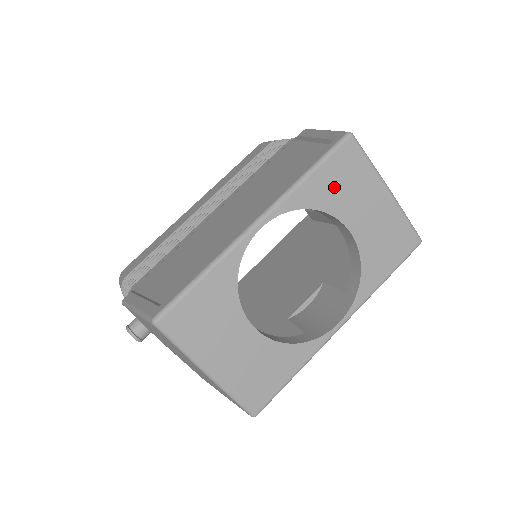
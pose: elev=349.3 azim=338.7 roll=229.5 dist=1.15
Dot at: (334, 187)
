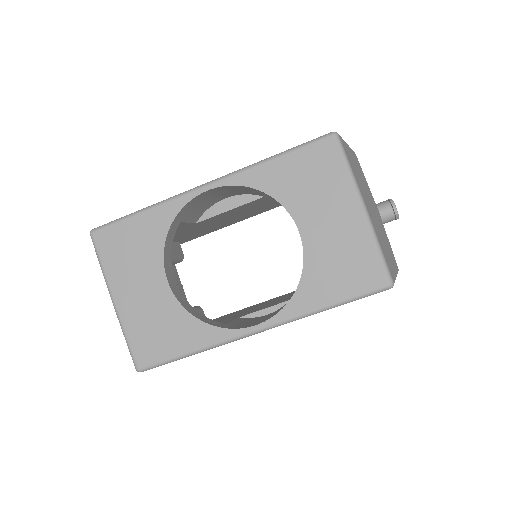
Dot at: (297, 180)
